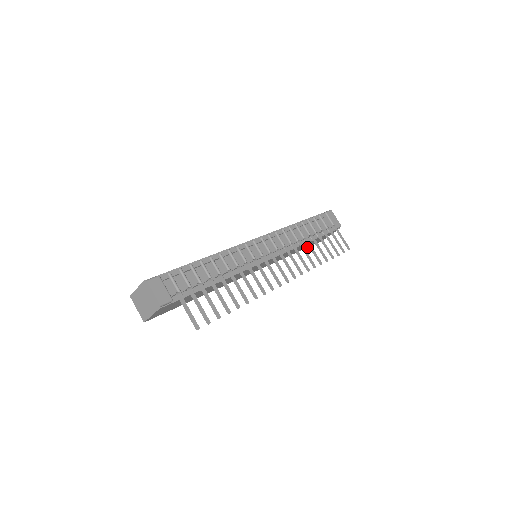
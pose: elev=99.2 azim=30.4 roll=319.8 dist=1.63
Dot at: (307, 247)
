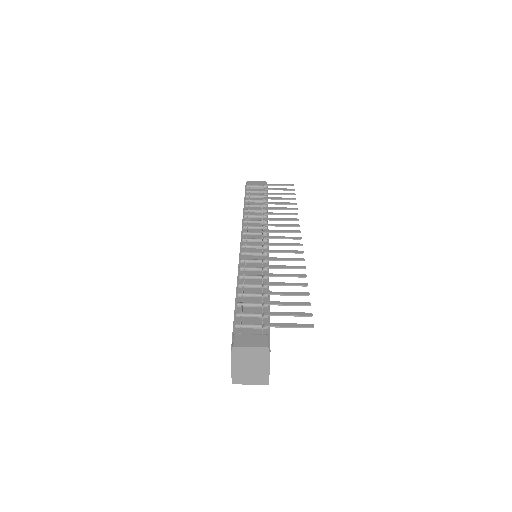
Dot at: occluded
